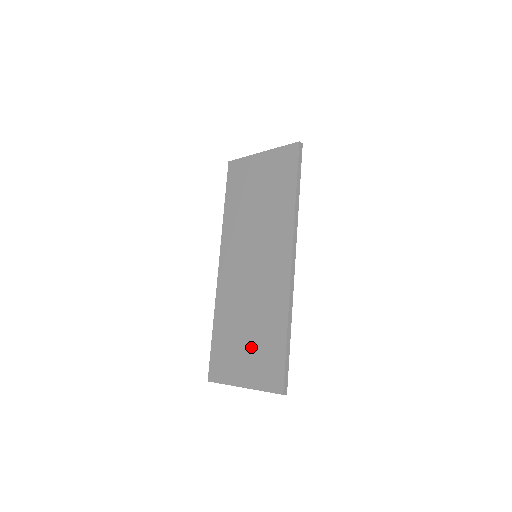
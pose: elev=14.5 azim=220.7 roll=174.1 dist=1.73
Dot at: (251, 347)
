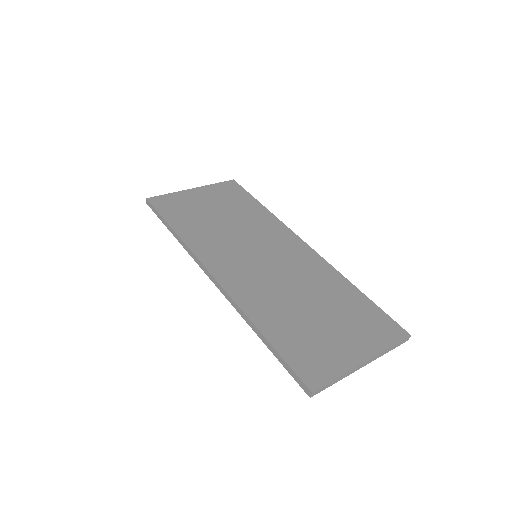
Dot at: (335, 320)
